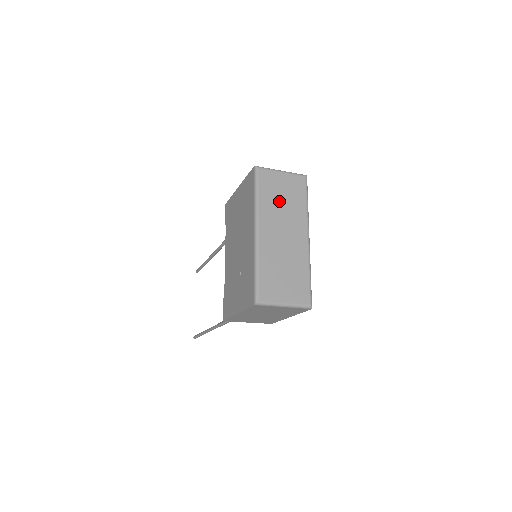
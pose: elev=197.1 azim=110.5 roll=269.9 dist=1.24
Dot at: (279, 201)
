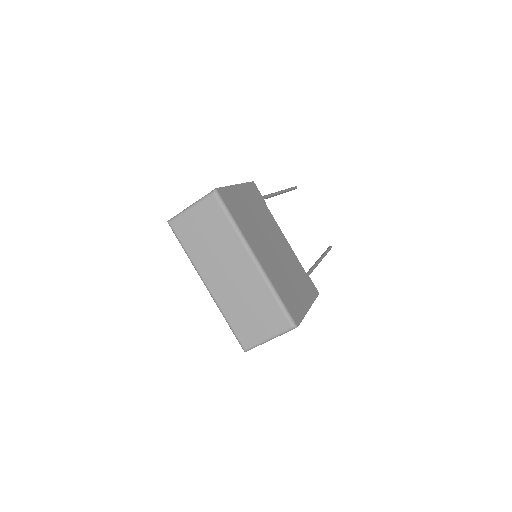
Dot at: (206, 243)
